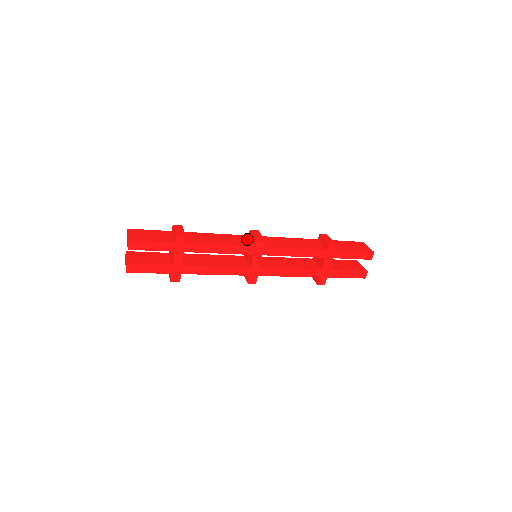
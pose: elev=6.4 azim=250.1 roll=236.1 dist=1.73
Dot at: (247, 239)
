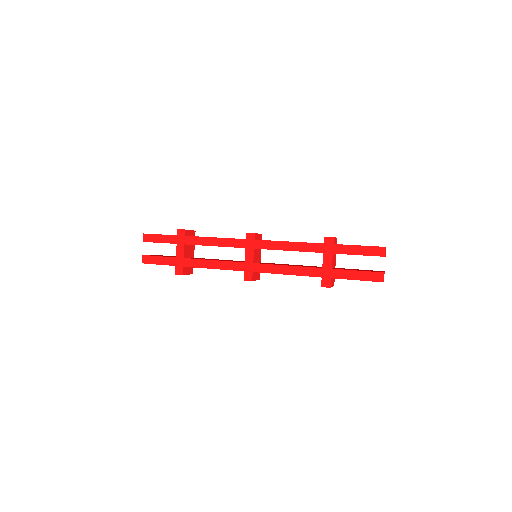
Dot at: occluded
